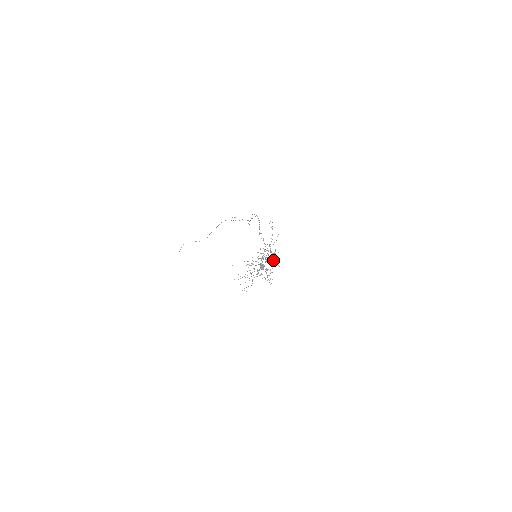
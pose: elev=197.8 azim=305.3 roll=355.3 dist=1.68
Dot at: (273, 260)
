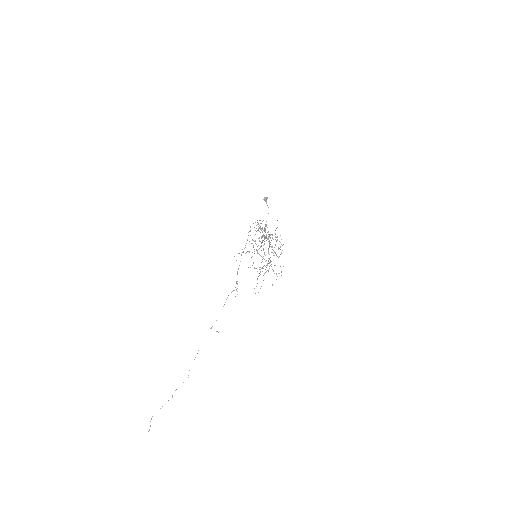
Dot at: occluded
